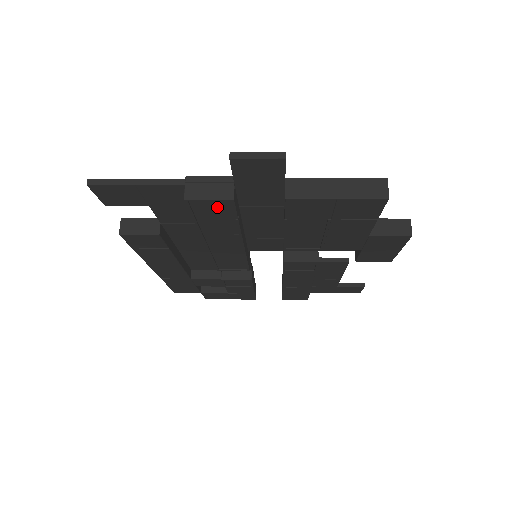
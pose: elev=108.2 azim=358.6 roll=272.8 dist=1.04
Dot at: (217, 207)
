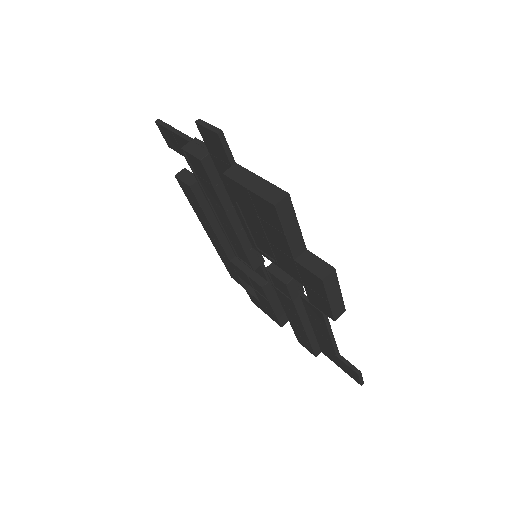
Dot at: (200, 167)
